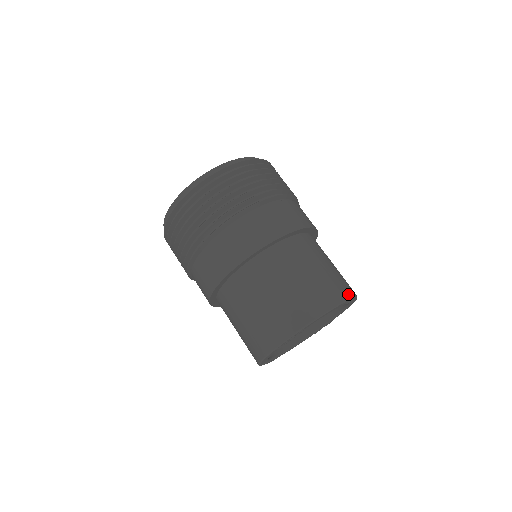
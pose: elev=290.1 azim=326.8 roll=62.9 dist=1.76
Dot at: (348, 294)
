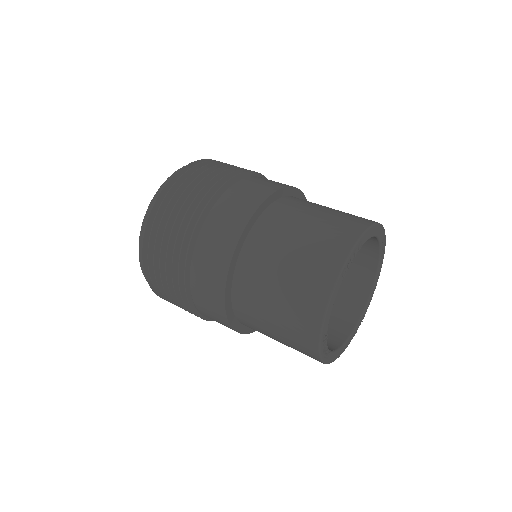
Dot at: occluded
